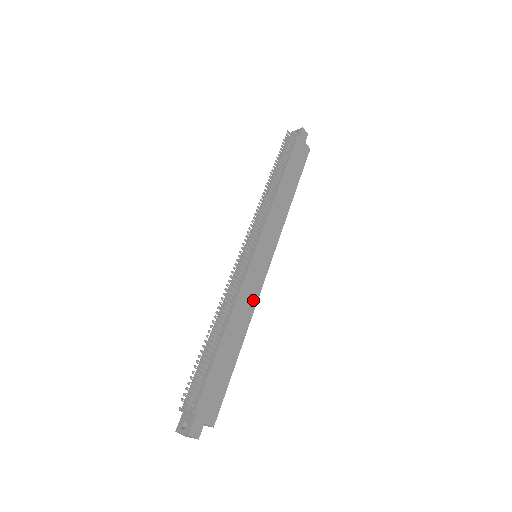
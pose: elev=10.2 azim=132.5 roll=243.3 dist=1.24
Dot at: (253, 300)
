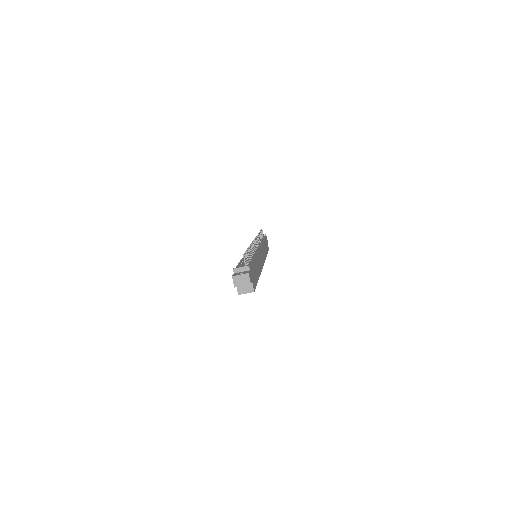
Dot at: (260, 267)
